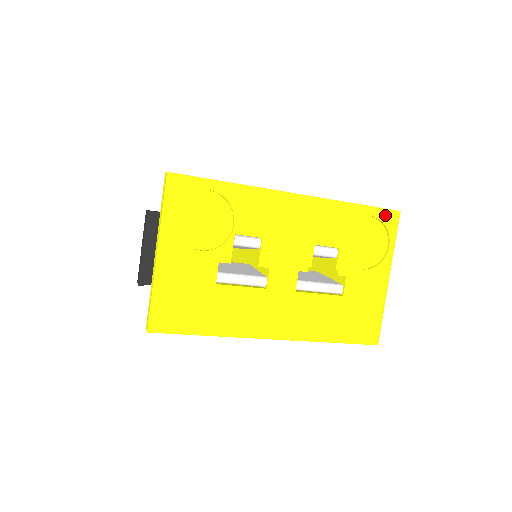
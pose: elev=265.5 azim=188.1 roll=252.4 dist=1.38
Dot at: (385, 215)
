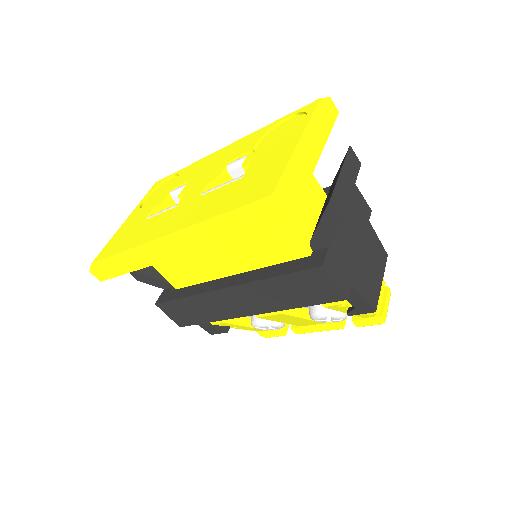
Dot at: (305, 107)
